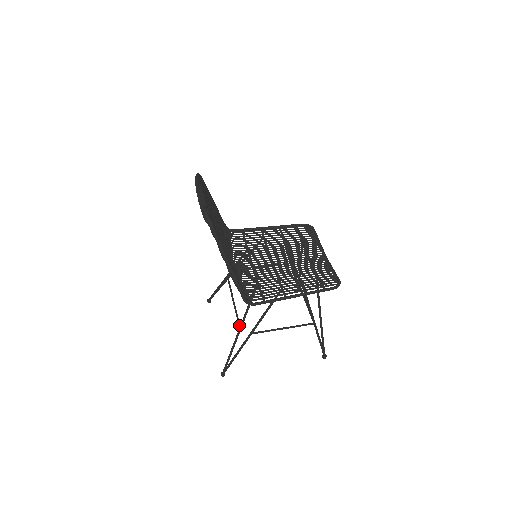
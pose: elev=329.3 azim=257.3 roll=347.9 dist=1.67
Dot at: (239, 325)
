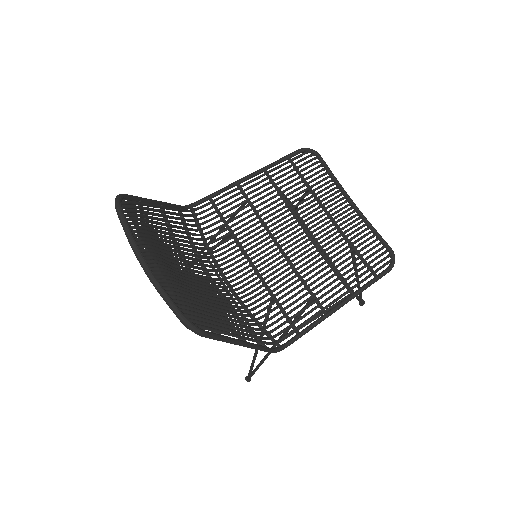
Dot at: occluded
